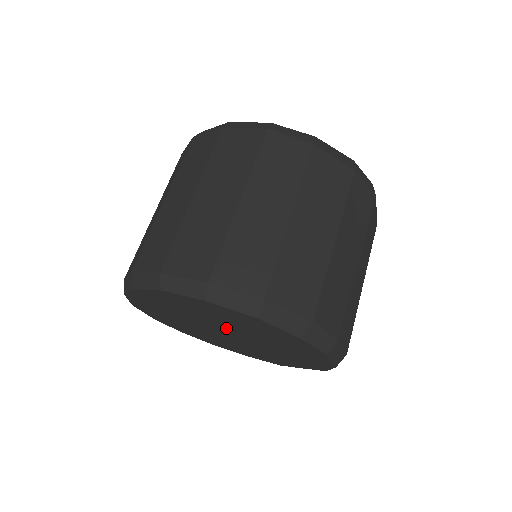
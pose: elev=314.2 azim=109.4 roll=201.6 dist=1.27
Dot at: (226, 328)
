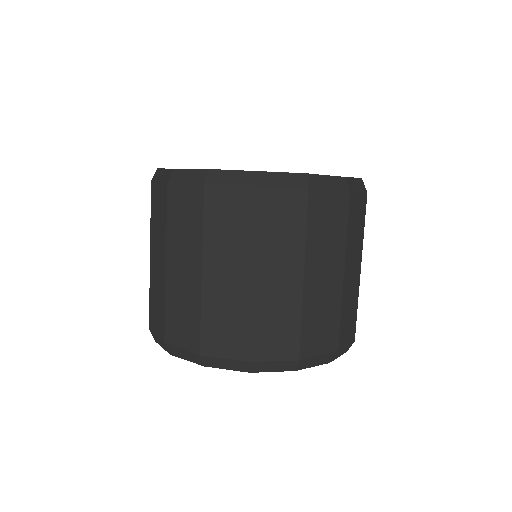
Dot at: occluded
